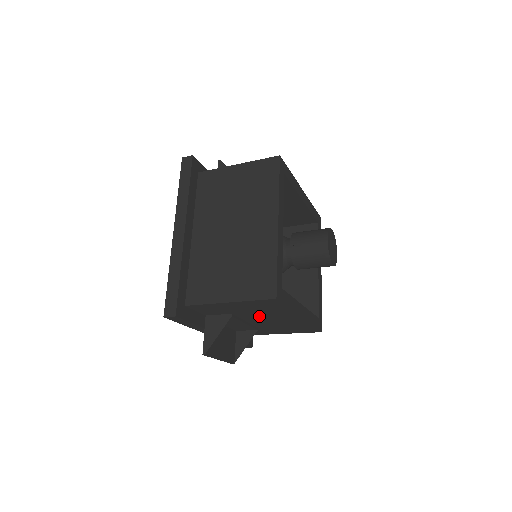
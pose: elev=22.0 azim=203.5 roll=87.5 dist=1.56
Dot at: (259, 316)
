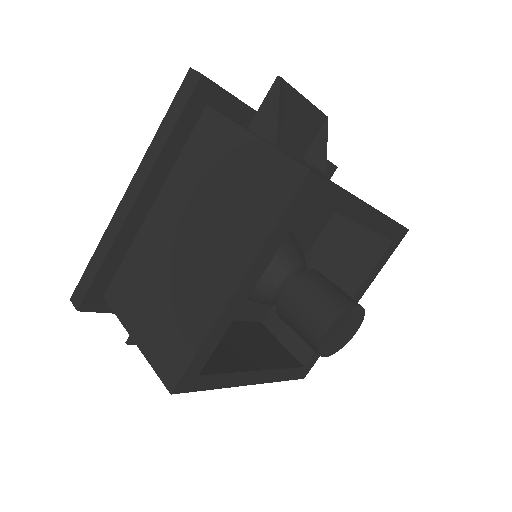
Dot at: occluded
